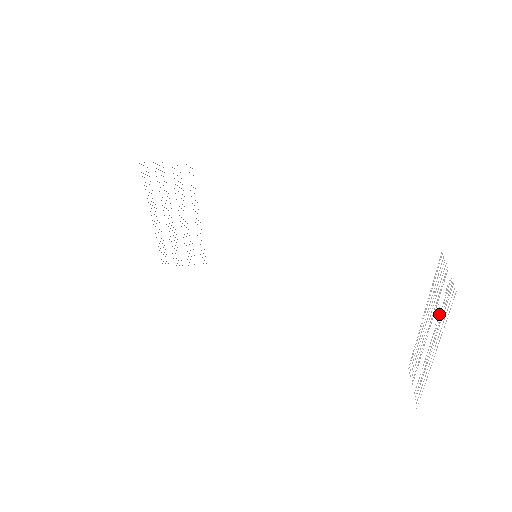
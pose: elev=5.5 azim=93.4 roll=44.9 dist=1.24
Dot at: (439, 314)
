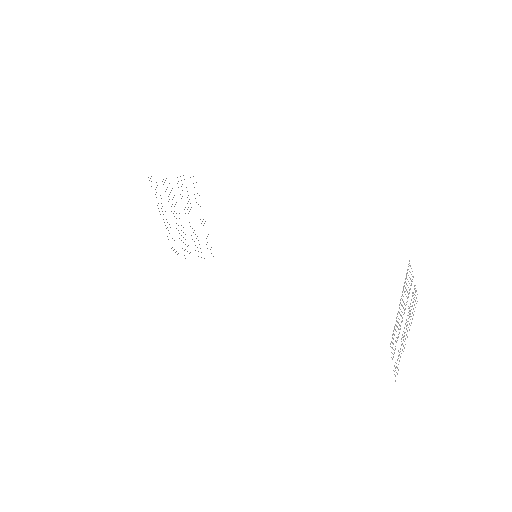
Dot at: occluded
